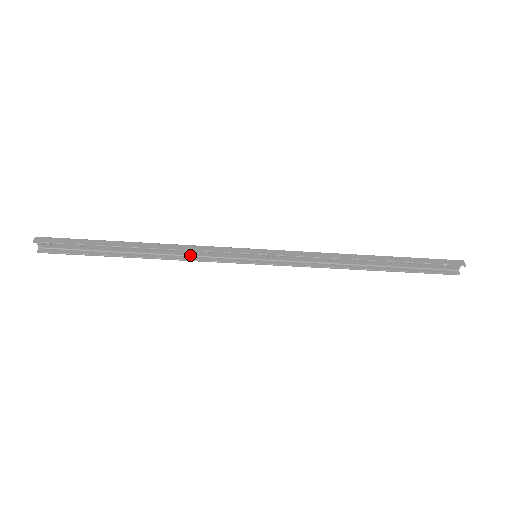
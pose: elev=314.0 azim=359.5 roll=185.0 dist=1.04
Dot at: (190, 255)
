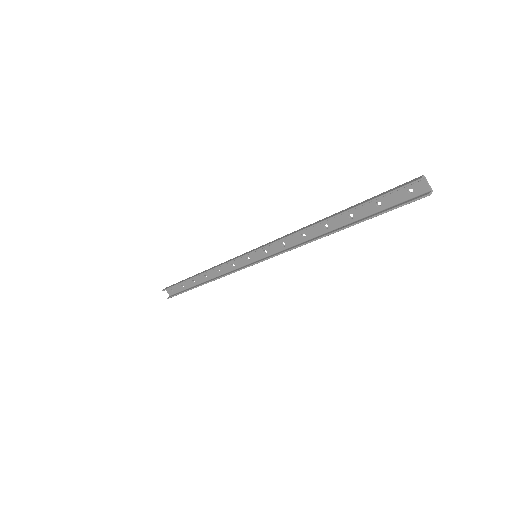
Dot at: (226, 273)
